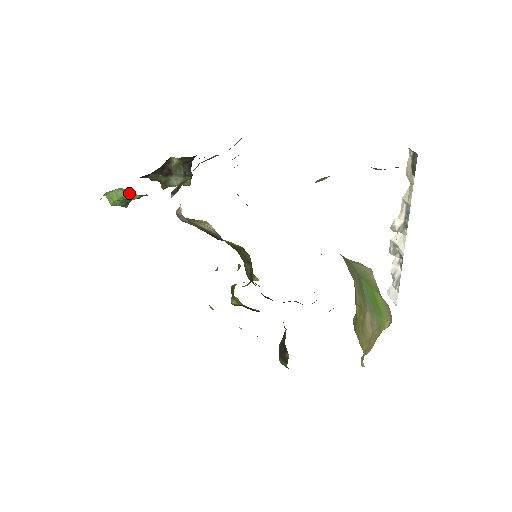
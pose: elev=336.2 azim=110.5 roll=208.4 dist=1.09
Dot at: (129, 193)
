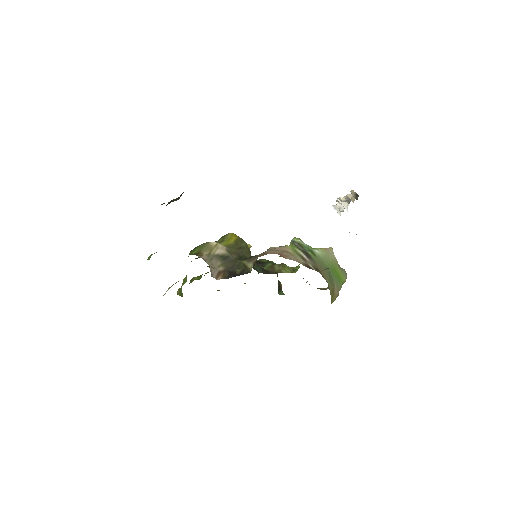
Dot at: occluded
